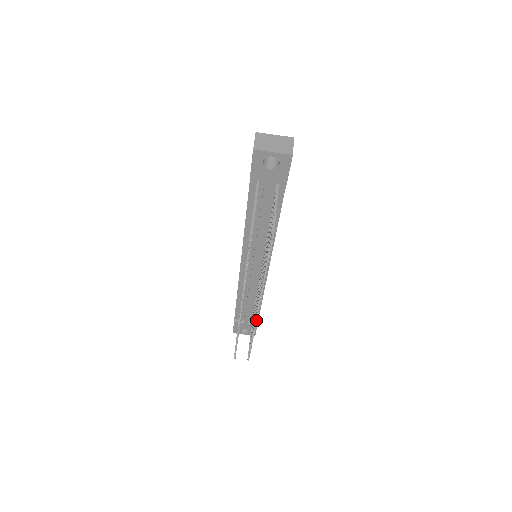
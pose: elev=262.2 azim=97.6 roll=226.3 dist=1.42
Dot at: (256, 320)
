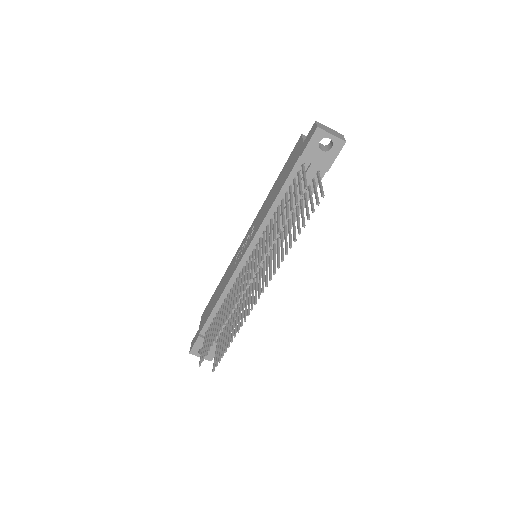
Dot at: (252, 308)
